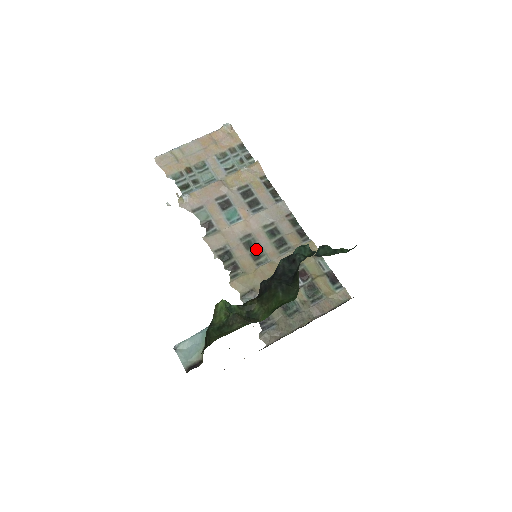
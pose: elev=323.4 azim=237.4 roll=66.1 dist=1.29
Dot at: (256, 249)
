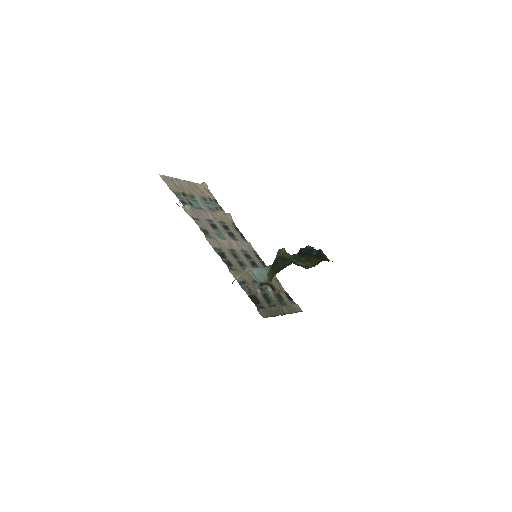
Dot at: (240, 260)
